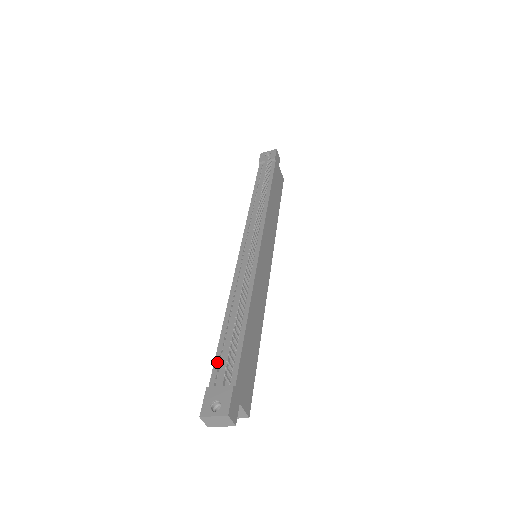
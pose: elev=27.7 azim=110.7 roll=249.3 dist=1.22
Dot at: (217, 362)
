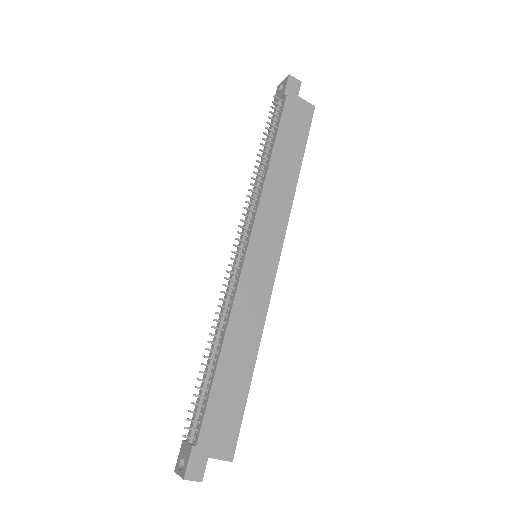
Dot at: occluded
